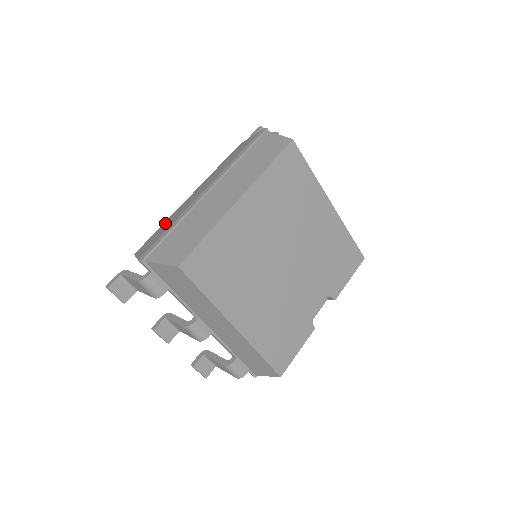
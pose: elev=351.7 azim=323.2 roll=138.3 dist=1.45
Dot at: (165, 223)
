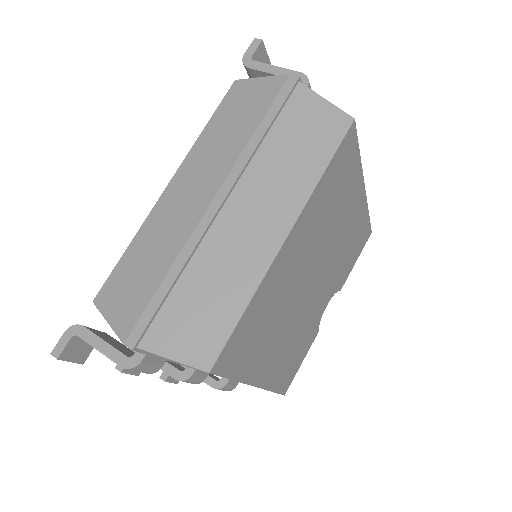
Dot at: (138, 246)
